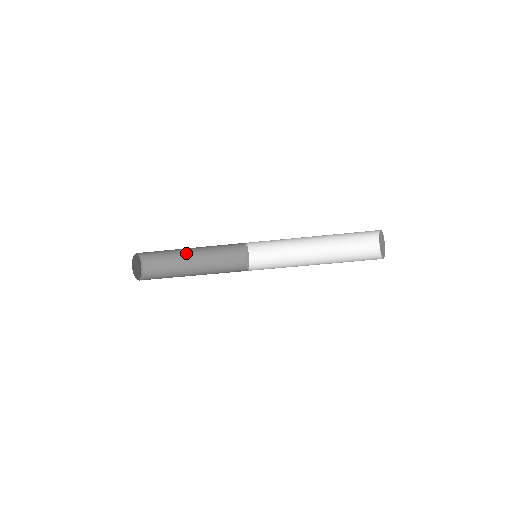
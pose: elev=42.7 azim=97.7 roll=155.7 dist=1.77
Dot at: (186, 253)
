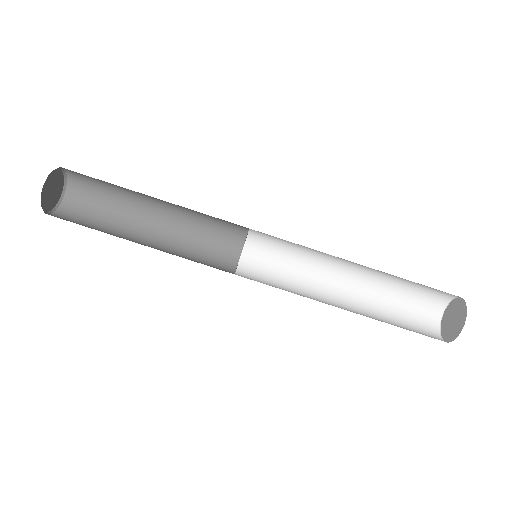
Dot at: (142, 218)
